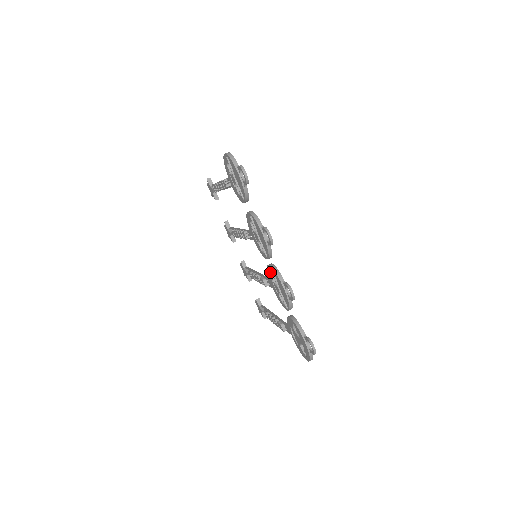
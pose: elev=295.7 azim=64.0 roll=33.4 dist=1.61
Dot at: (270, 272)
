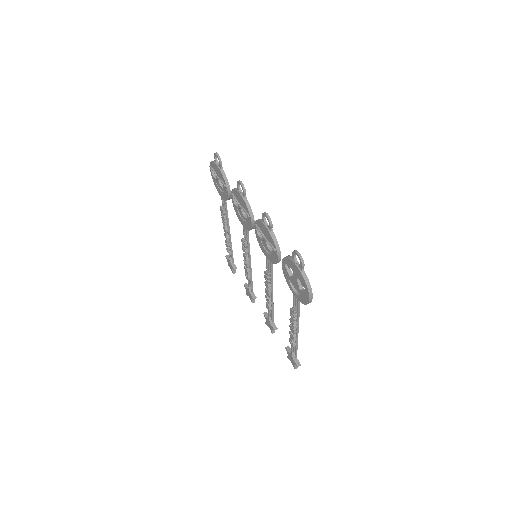
Dot at: (256, 231)
